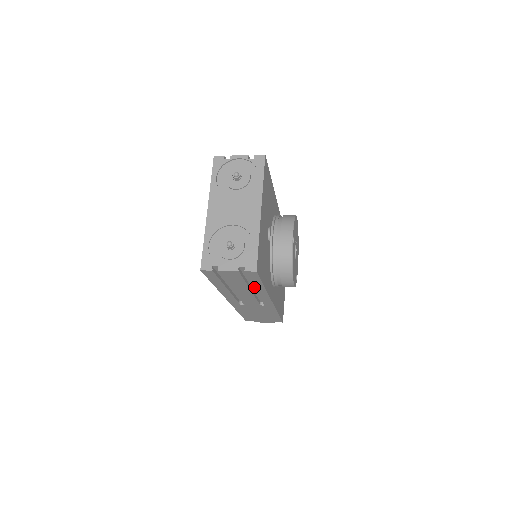
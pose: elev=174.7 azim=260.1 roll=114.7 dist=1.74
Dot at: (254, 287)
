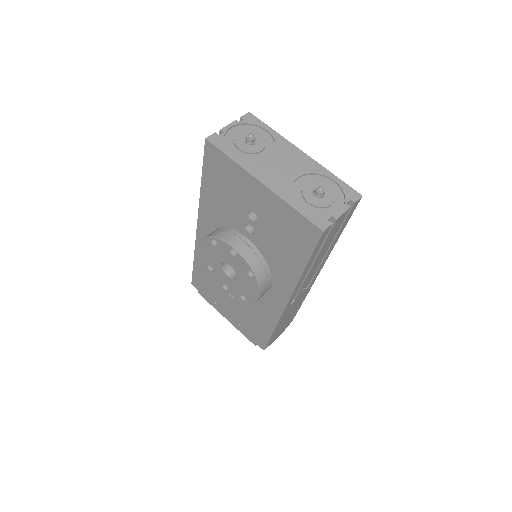
Dot at: (333, 243)
